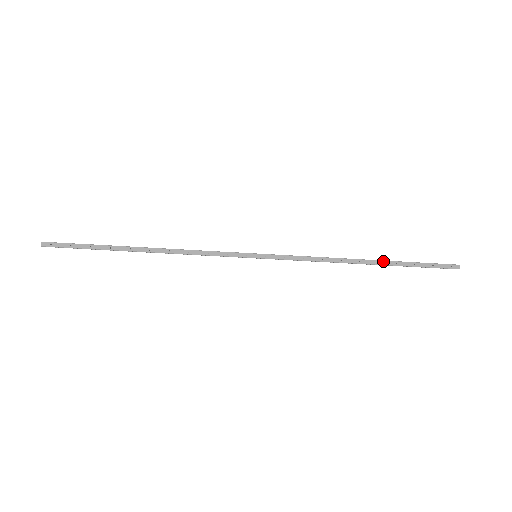
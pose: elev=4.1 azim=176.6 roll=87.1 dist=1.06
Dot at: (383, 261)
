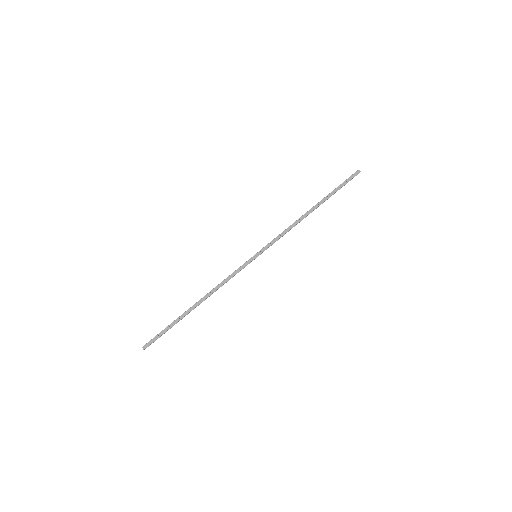
Dot at: (320, 201)
